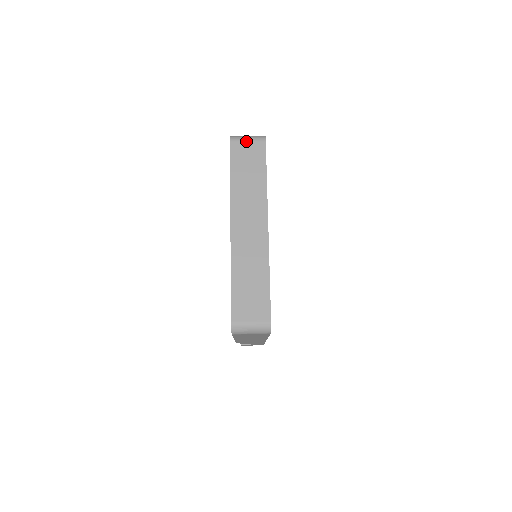
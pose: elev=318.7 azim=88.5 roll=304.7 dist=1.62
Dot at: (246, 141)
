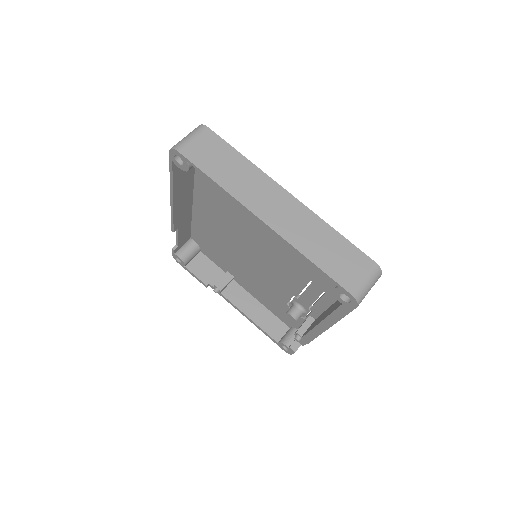
Dot at: (192, 140)
